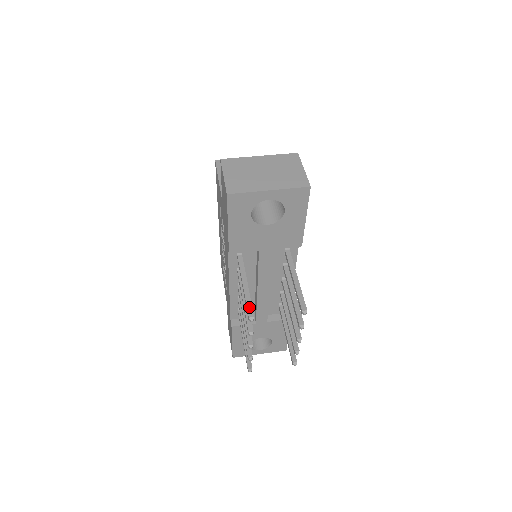
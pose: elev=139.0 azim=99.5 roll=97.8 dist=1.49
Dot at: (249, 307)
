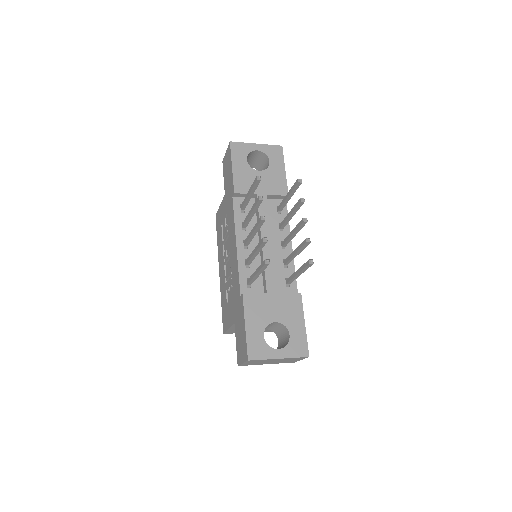
Dot at: occluded
